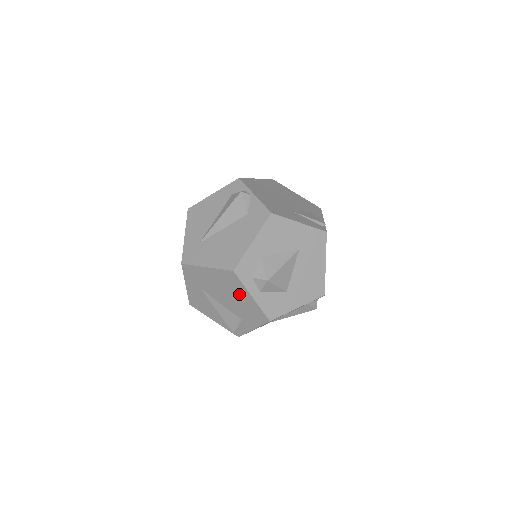
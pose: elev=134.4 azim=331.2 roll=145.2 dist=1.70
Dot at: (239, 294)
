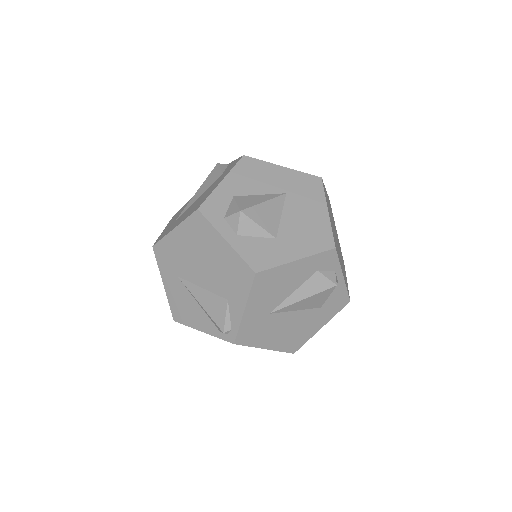
Dot at: (213, 248)
